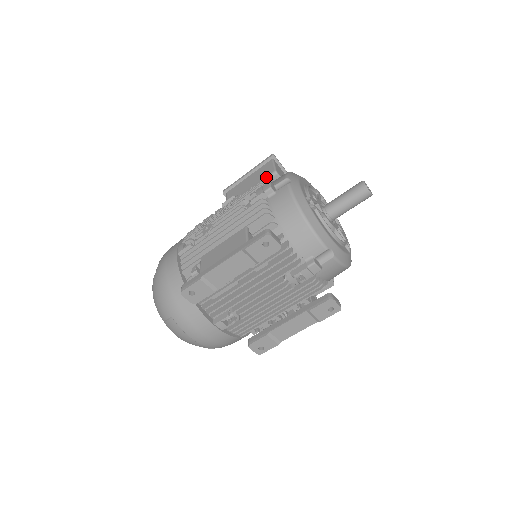
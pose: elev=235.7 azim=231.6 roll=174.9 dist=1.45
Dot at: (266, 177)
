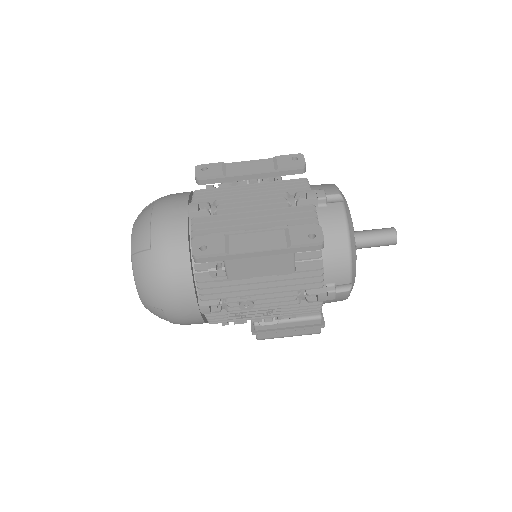
Dot at: occluded
